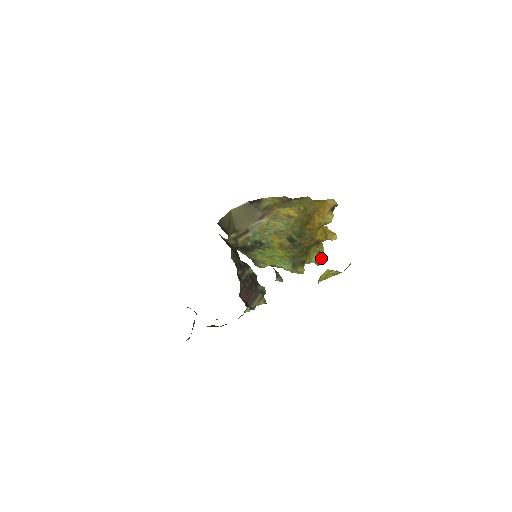
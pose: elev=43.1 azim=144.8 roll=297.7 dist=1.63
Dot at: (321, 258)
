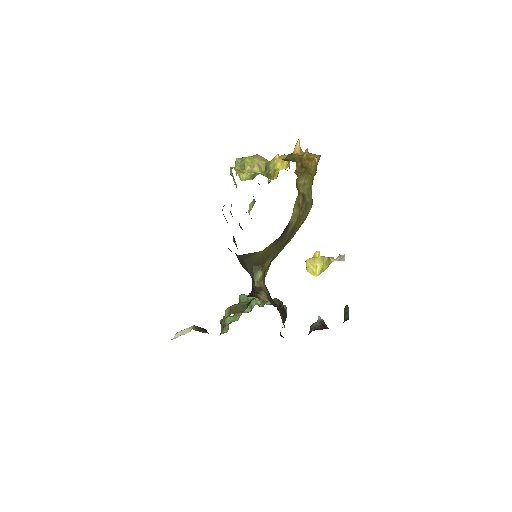
Dot at: occluded
